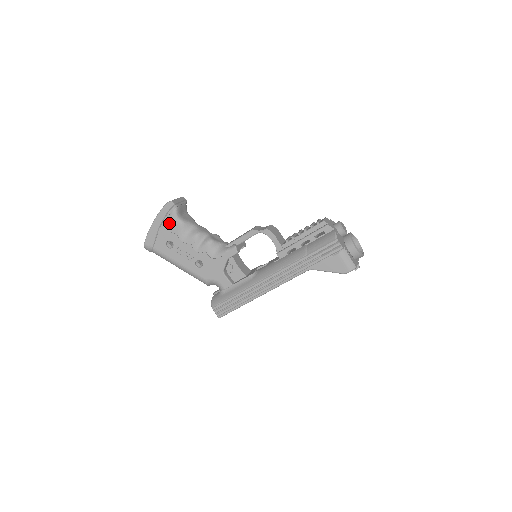
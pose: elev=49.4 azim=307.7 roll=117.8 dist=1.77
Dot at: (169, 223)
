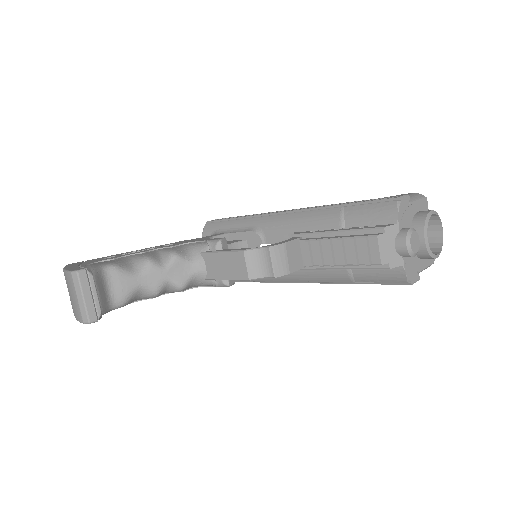
Dot at: occluded
